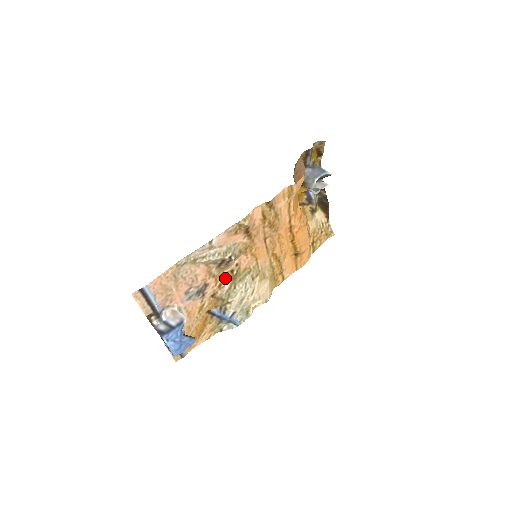
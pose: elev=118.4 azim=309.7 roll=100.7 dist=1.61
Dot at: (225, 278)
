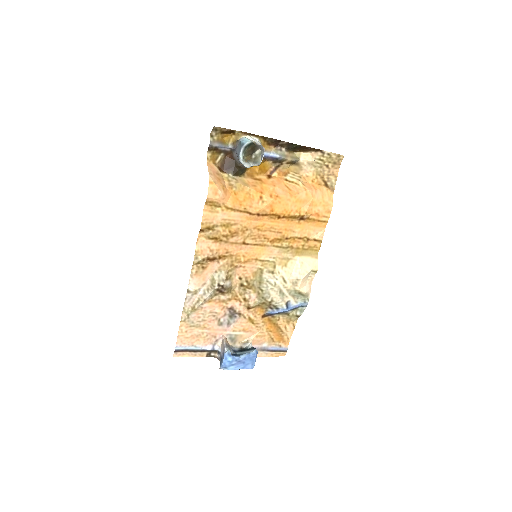
Dot at: (243, 292)
